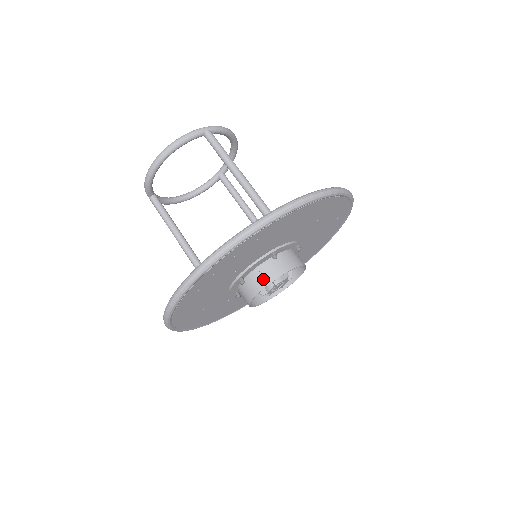
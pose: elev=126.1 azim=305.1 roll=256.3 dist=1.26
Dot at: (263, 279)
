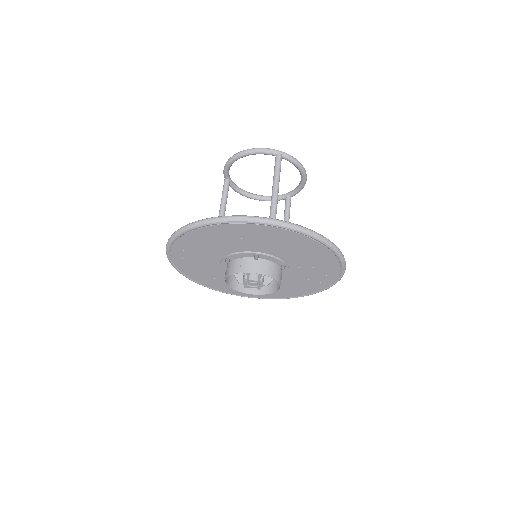
Dot at: (239, 267)
